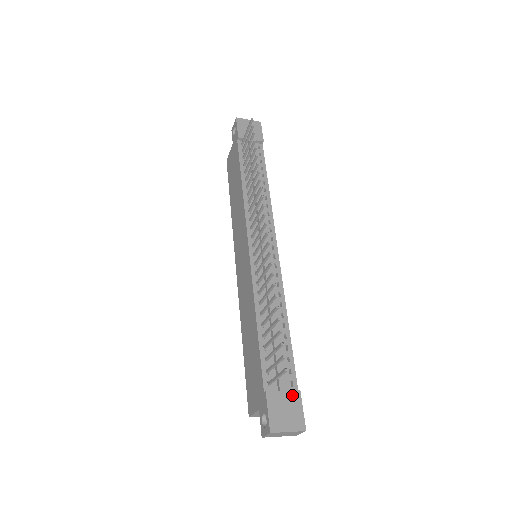
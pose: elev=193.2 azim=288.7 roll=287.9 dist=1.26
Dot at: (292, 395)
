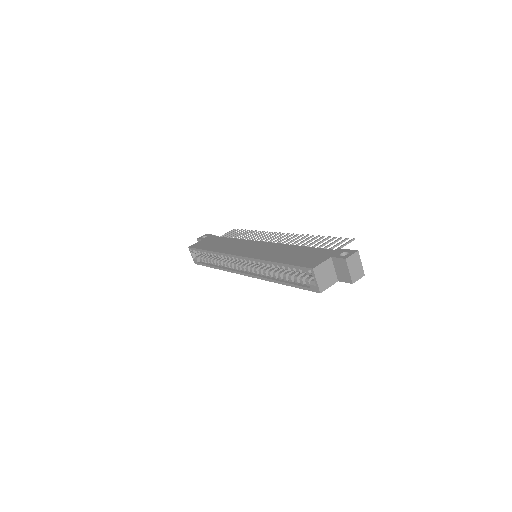
Dot at: occluded
